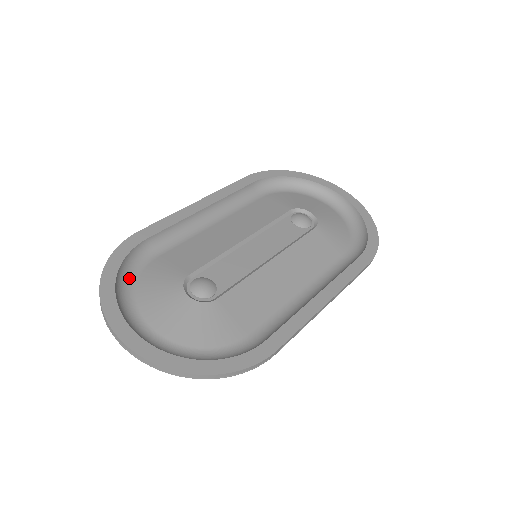
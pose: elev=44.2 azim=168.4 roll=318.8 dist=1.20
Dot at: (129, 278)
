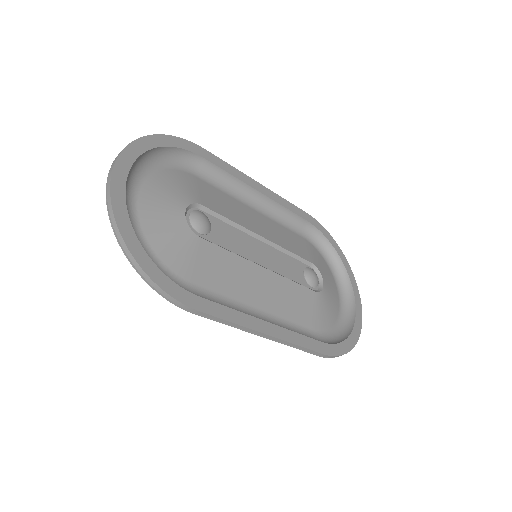
Dot at: (163, 161)
